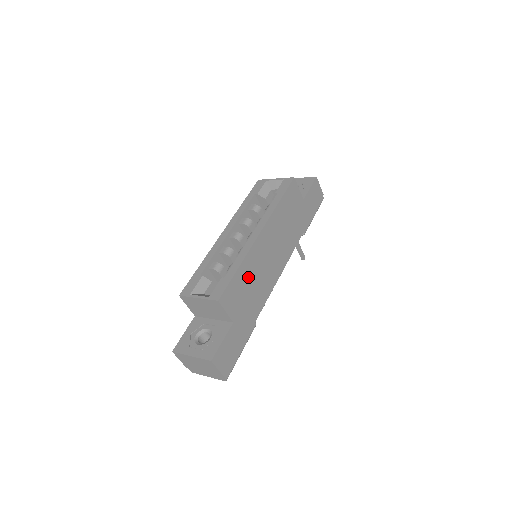
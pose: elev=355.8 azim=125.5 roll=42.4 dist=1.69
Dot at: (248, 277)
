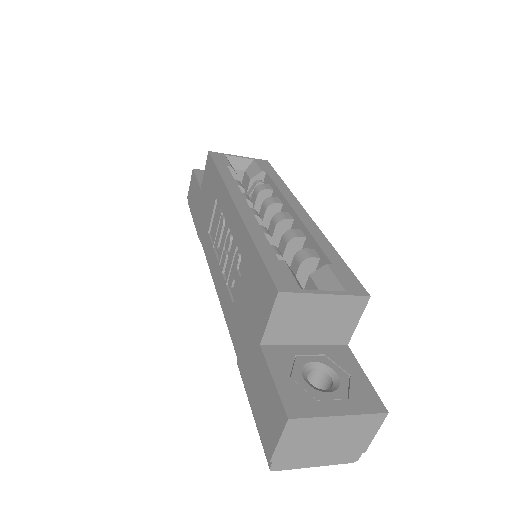
Dot at: occluded
